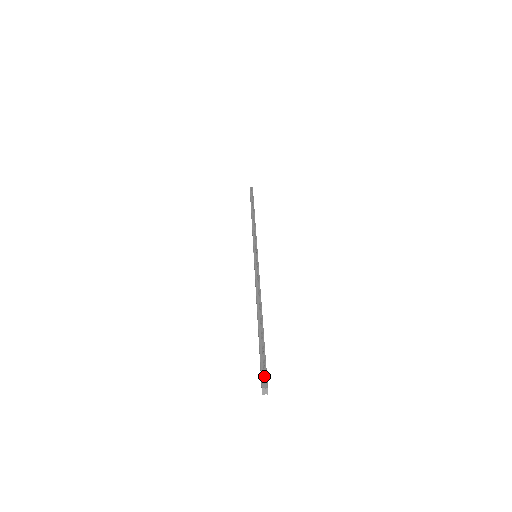
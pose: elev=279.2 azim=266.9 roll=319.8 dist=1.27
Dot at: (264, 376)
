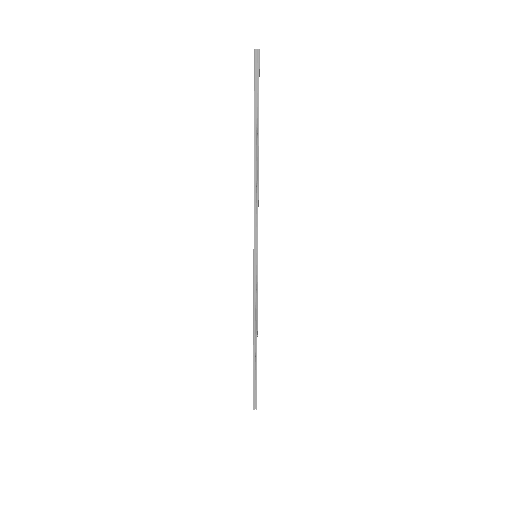
Dot at: (257, 65)
